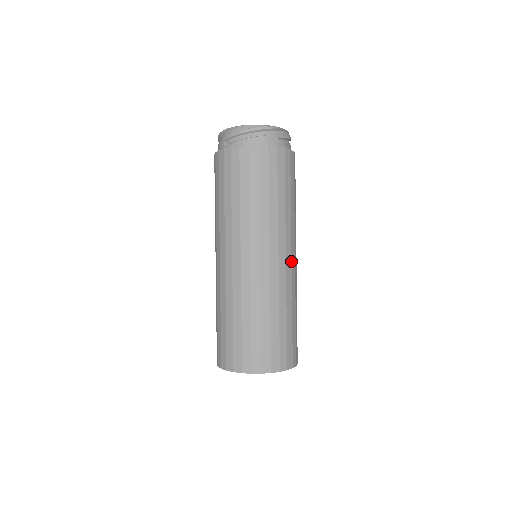
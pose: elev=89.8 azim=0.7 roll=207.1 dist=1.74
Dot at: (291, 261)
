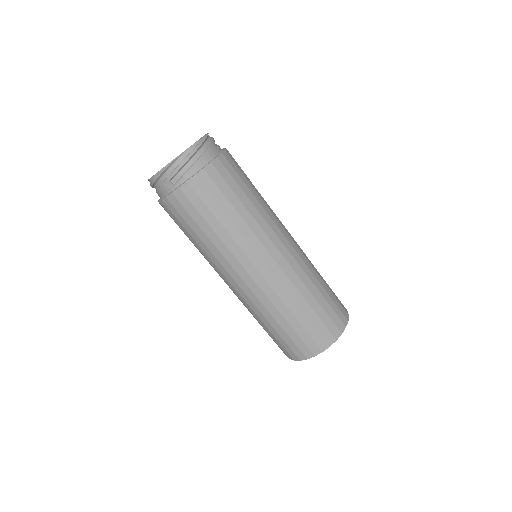
Dot at: (261, 274)
